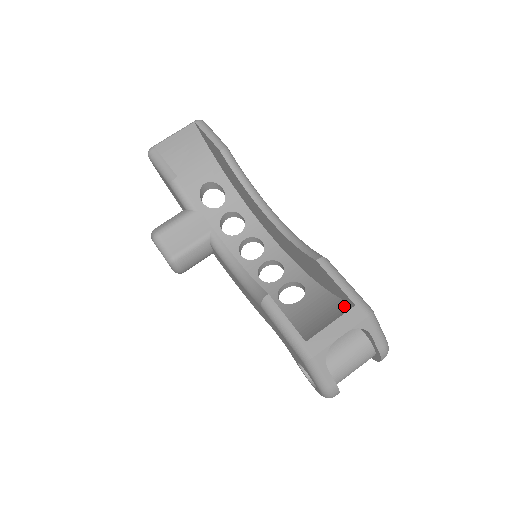
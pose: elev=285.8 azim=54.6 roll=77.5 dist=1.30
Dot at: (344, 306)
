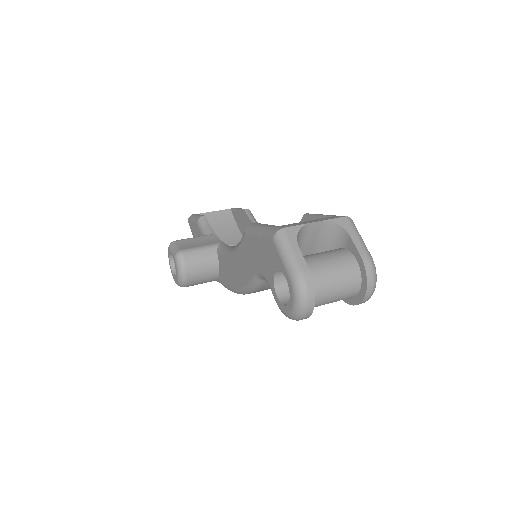
Dot at: occluded
